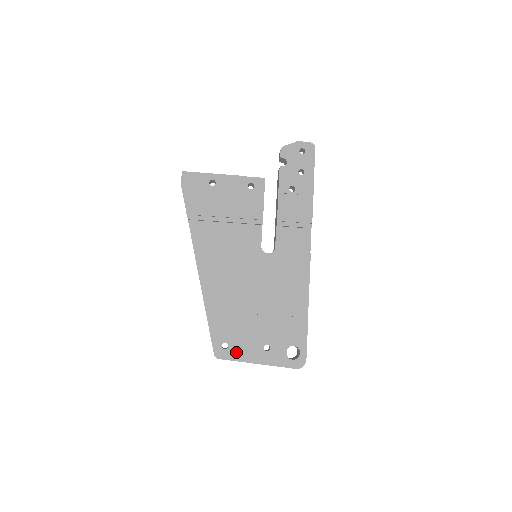
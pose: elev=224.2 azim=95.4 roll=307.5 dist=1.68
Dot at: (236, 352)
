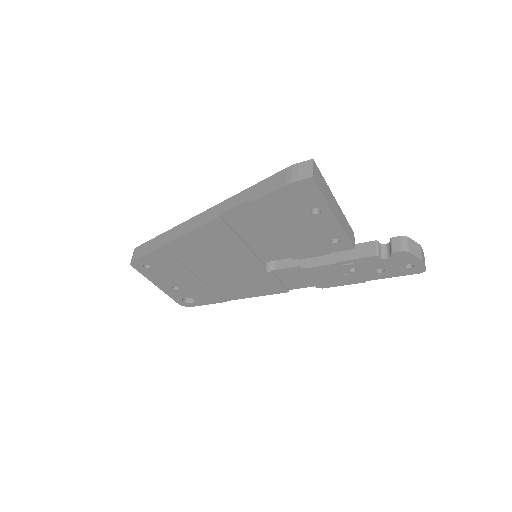
Dot at: (150, 274)
